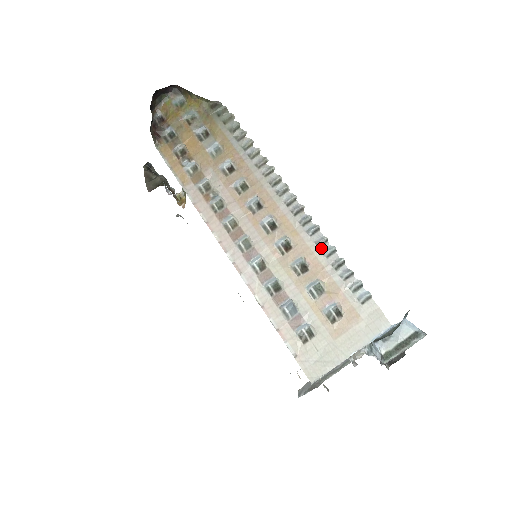
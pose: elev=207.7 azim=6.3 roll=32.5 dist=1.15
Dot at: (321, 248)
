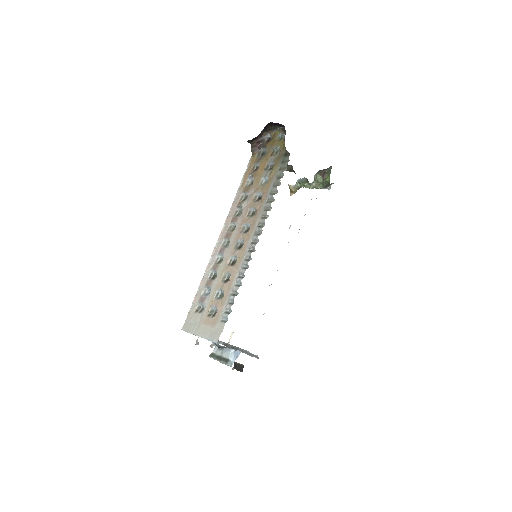
Dot at: (238, 278)
